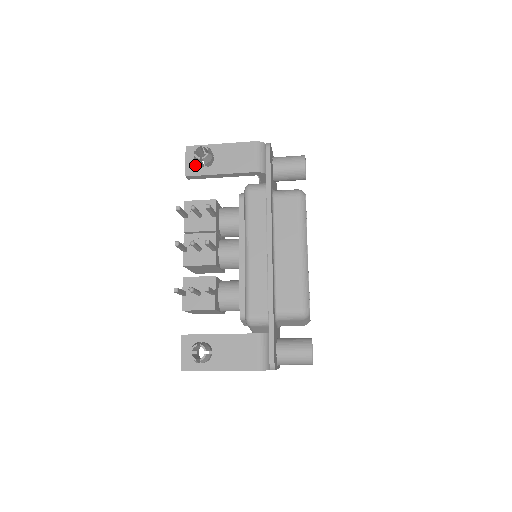
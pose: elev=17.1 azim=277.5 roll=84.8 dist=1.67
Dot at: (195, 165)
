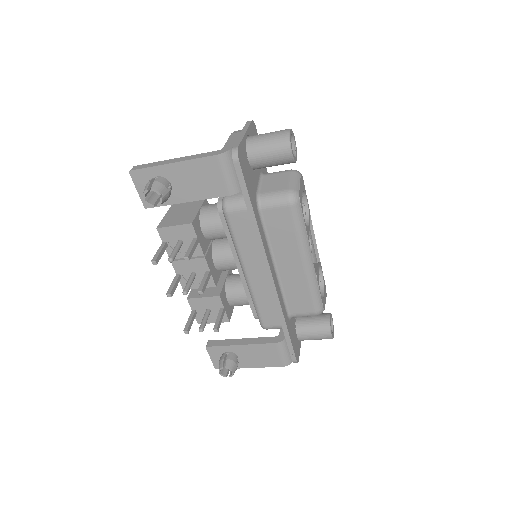
Dot at: occluded
